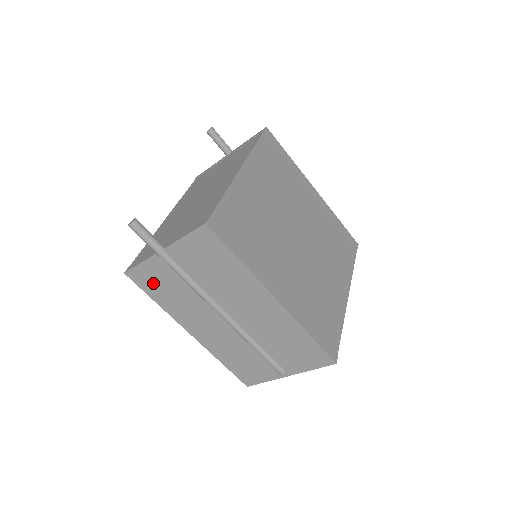
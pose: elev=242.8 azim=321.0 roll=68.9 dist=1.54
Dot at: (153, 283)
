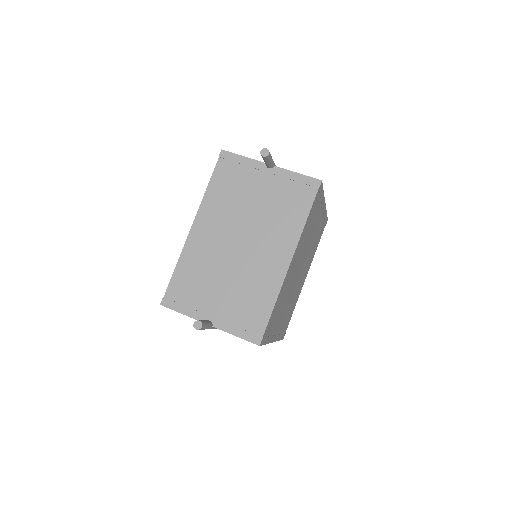
Dot at: occluded
